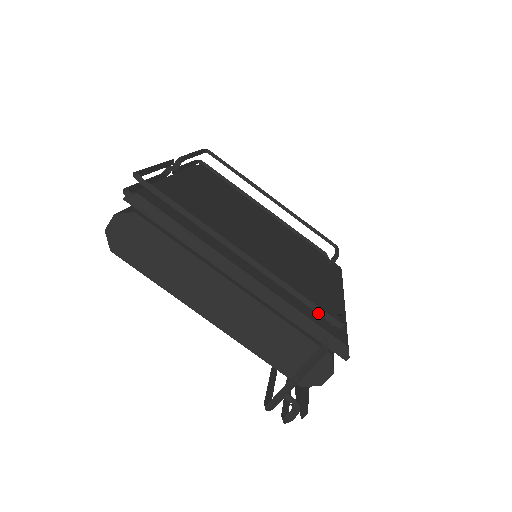
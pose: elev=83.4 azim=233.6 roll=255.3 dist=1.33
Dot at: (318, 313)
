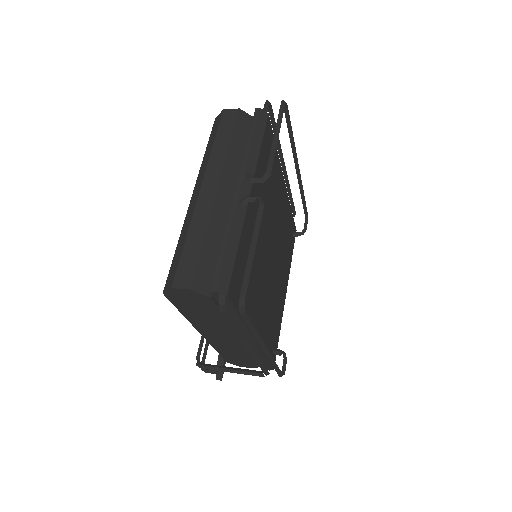
Dot at: (278, 374)
